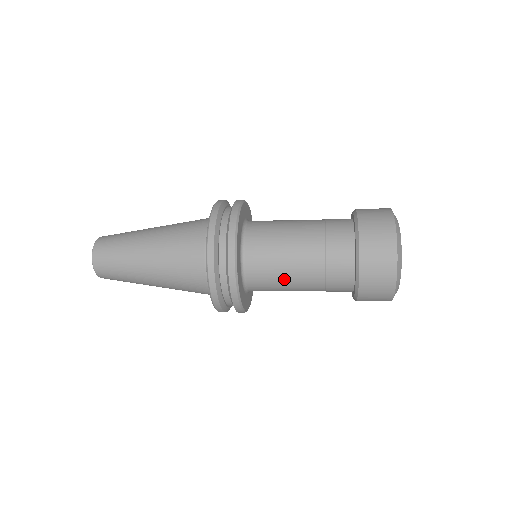
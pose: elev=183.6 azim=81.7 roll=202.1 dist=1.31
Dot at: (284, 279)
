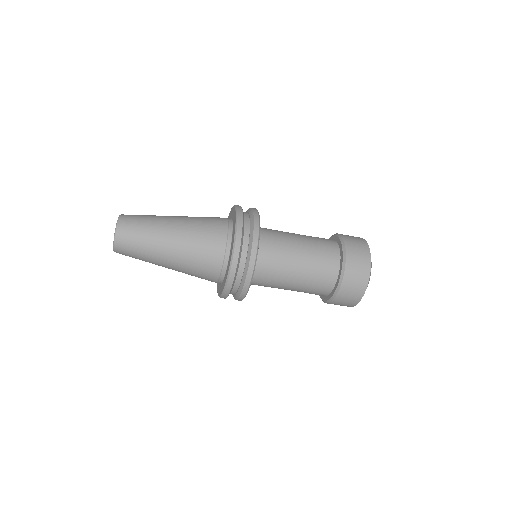
Dot at: (282, 279)
